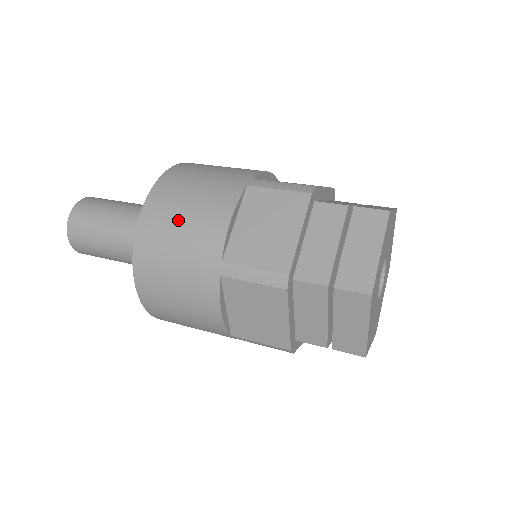
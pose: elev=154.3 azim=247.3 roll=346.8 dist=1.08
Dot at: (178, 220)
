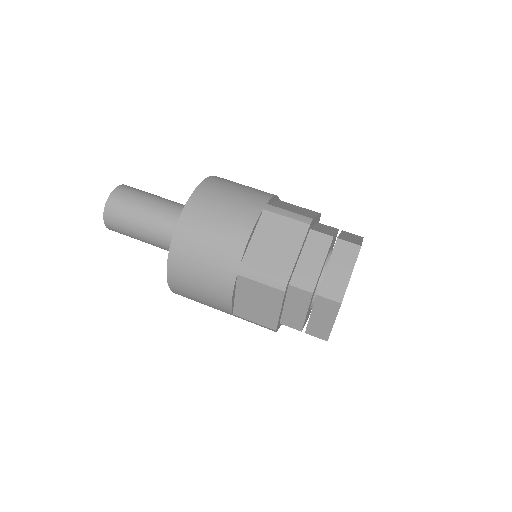
Dot at: (210, 228)
